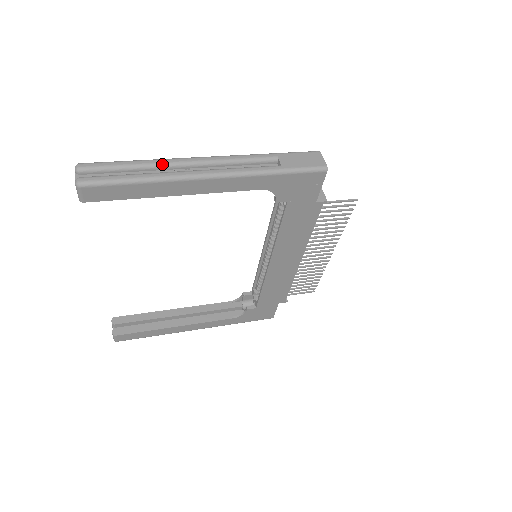
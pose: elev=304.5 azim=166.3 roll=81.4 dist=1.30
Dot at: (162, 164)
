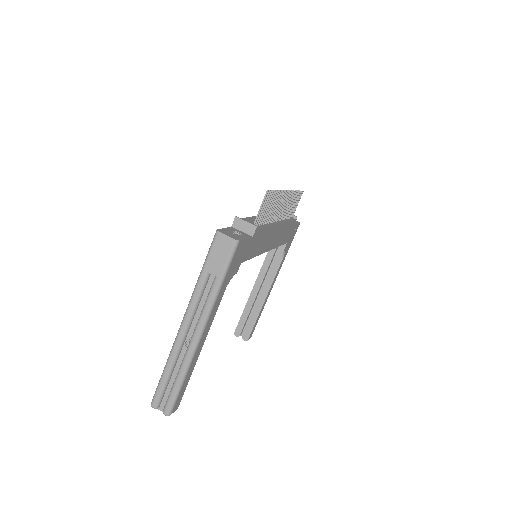
Dot at: (175, 358)
